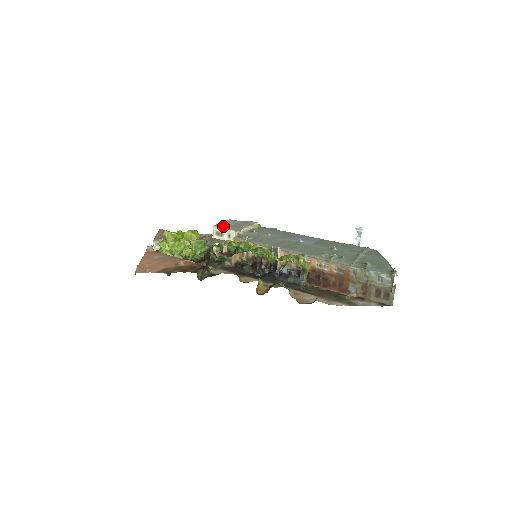
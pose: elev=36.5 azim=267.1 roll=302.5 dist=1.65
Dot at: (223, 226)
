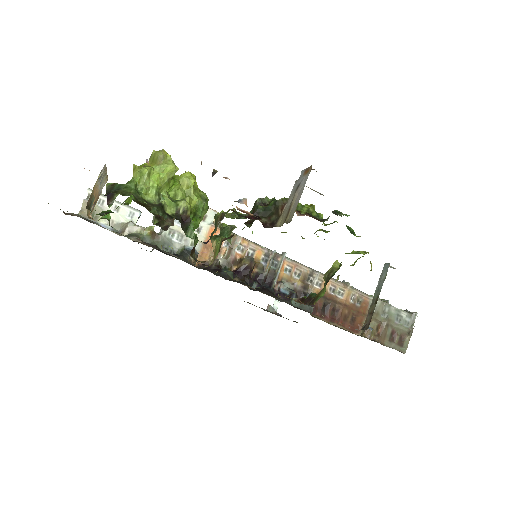
Dot at: occluded
